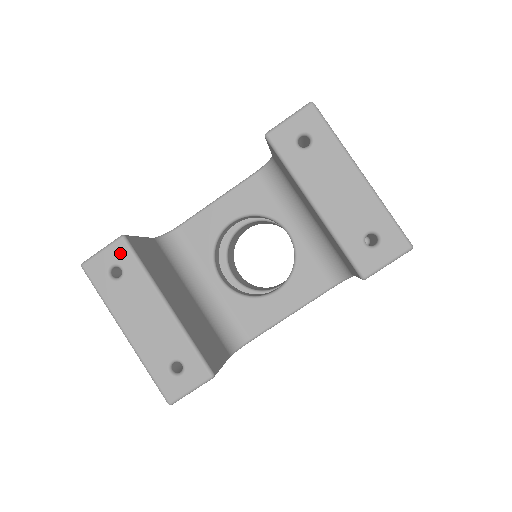
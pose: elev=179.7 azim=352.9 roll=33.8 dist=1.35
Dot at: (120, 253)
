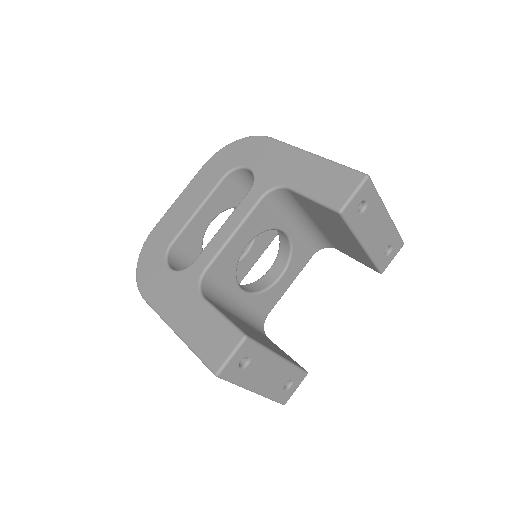
Dot at: (247, 349)
